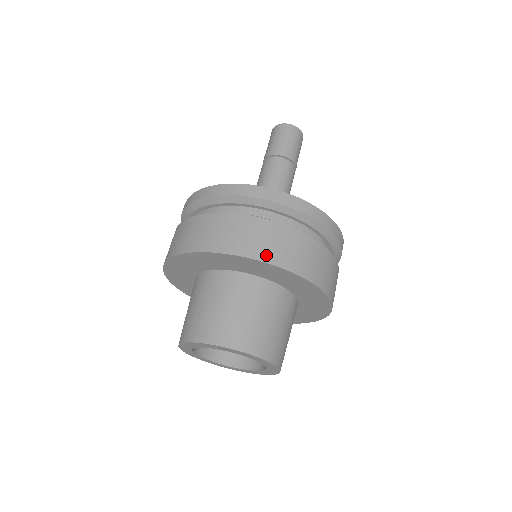
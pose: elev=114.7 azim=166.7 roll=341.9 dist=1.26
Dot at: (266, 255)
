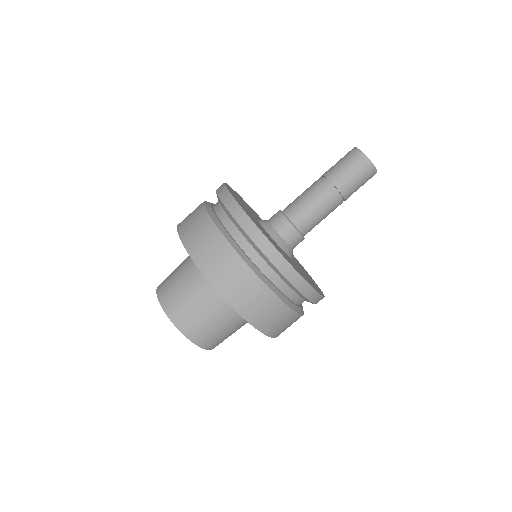
Dot at: (201, 260)
